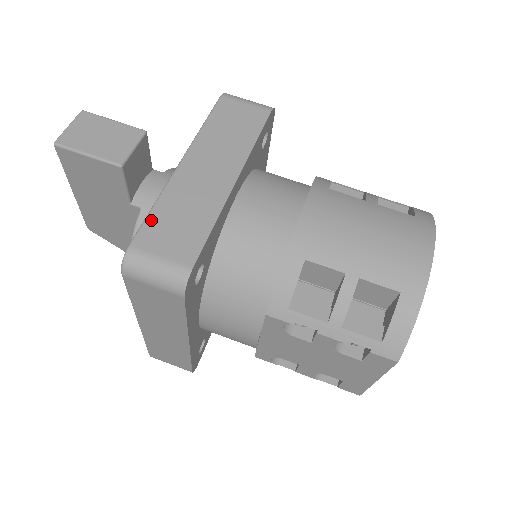
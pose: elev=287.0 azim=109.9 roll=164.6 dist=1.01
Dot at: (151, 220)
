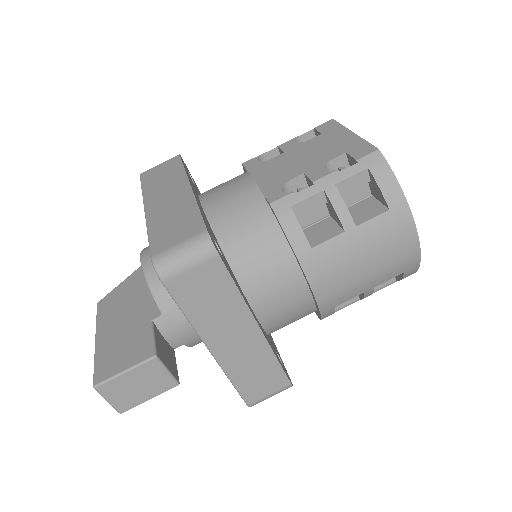
Dot at: (242, 389)
